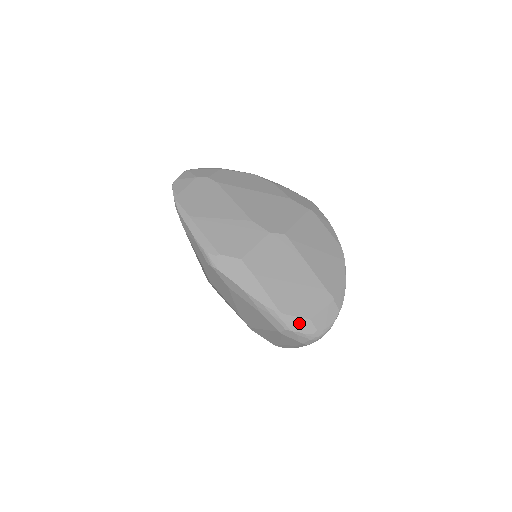
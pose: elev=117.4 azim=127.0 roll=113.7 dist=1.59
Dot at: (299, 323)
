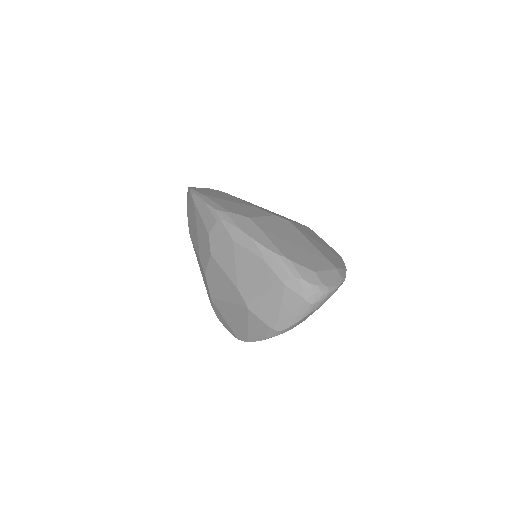
Dot at: (304, 272)
